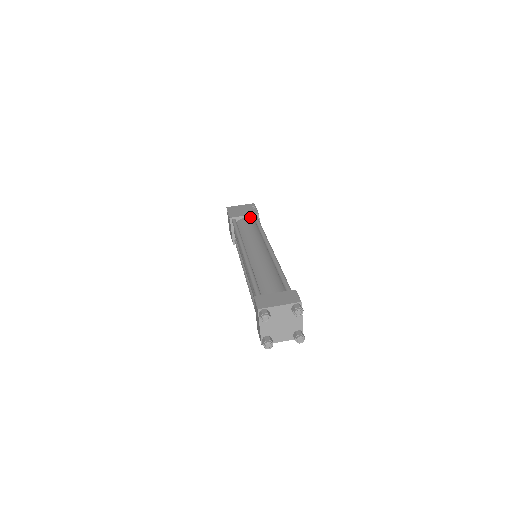
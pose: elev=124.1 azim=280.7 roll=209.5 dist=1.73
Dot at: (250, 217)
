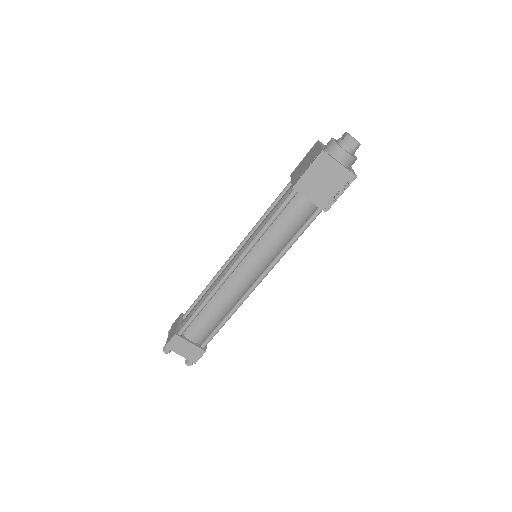
Dot at: (315, 204)
